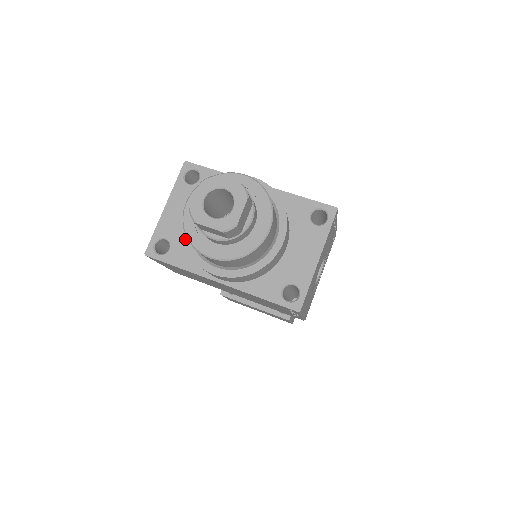
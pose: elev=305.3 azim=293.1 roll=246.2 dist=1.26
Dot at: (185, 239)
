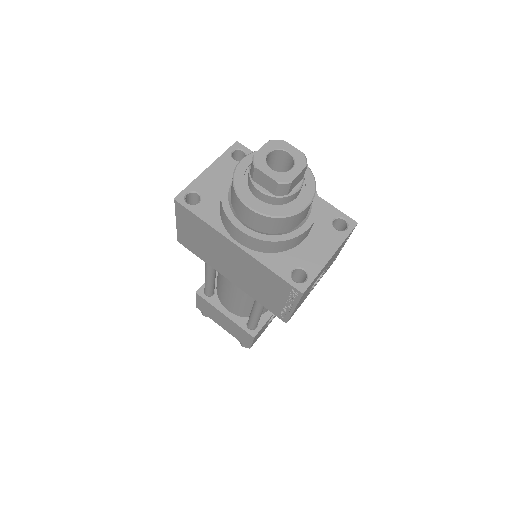
Dot at: (223, 194)
